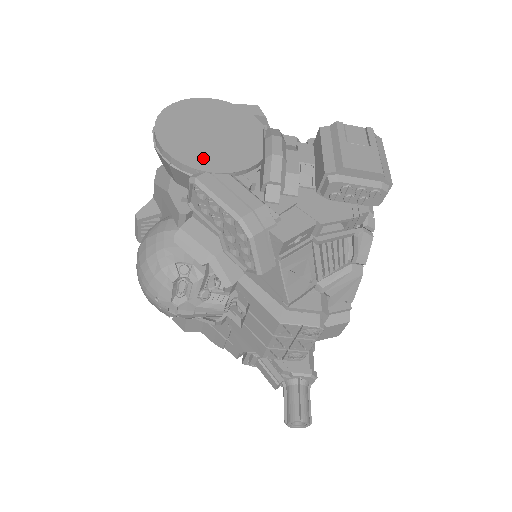
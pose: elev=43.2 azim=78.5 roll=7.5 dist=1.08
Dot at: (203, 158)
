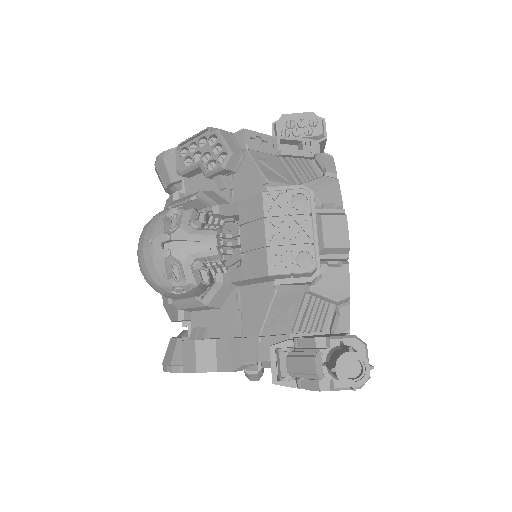
Dot at: occluded
